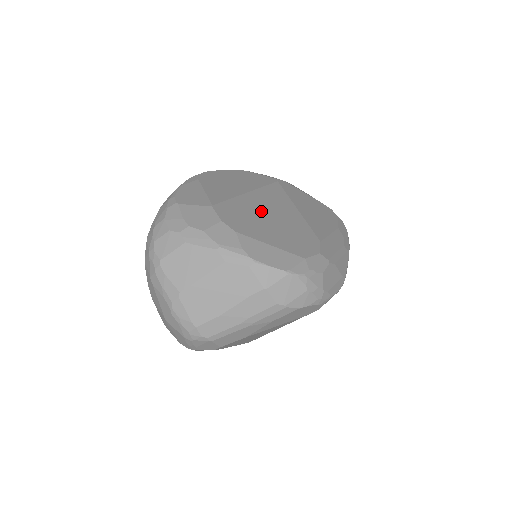
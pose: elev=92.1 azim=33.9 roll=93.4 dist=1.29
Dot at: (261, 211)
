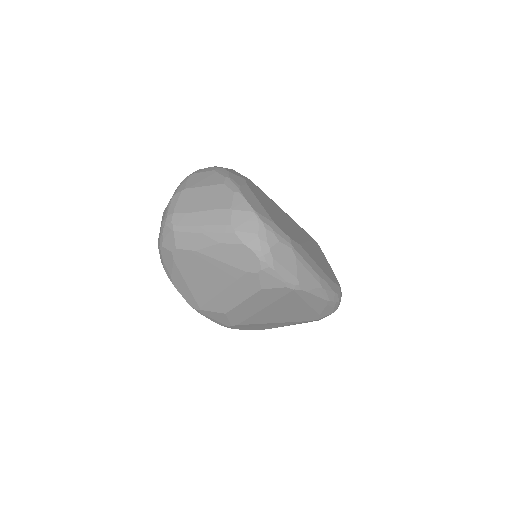
Dot at: (278, 211)
